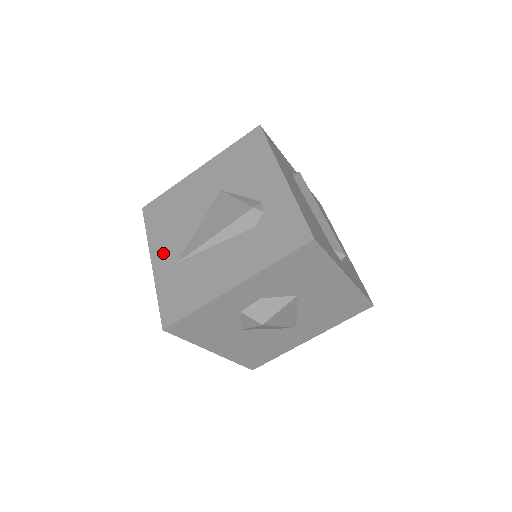
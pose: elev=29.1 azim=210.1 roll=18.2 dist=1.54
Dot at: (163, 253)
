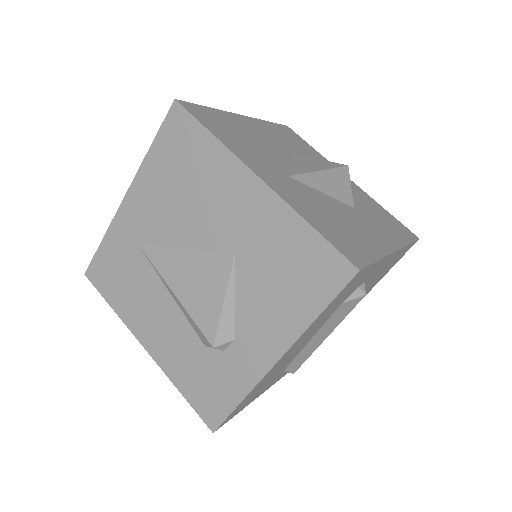
Dot at: (138, 209)
